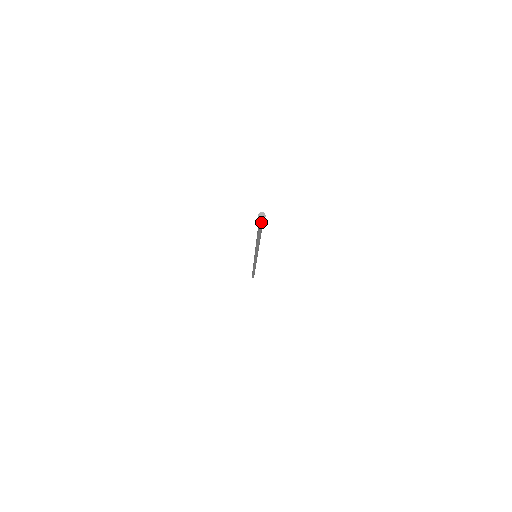
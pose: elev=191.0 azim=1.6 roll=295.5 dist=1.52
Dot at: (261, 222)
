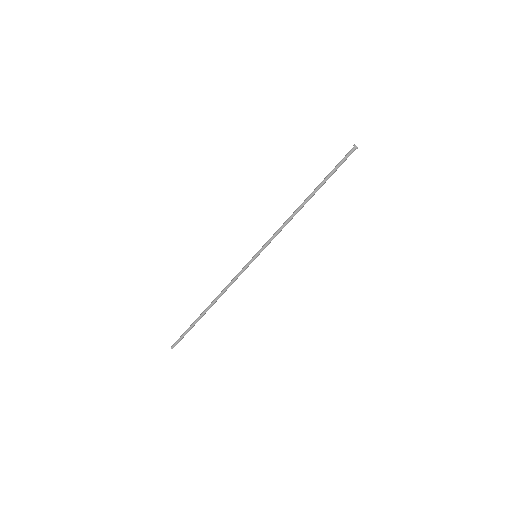
Dot at: (348, 156)
